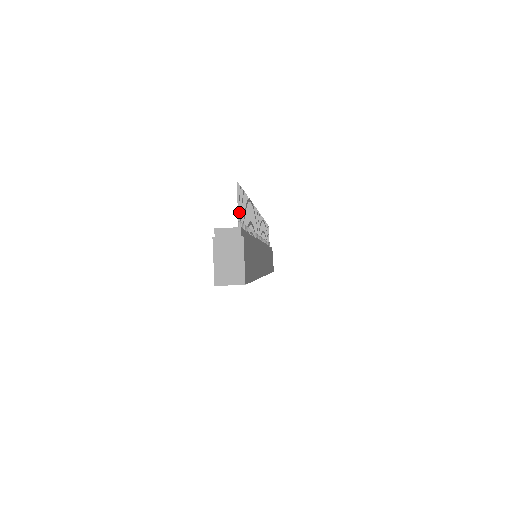
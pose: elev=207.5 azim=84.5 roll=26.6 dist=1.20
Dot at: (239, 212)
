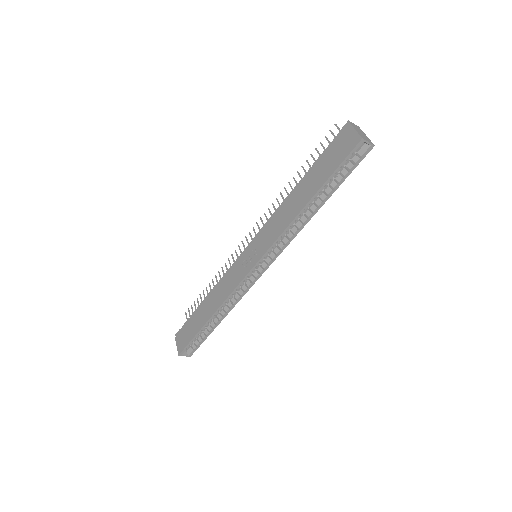
Dot at: occluded
